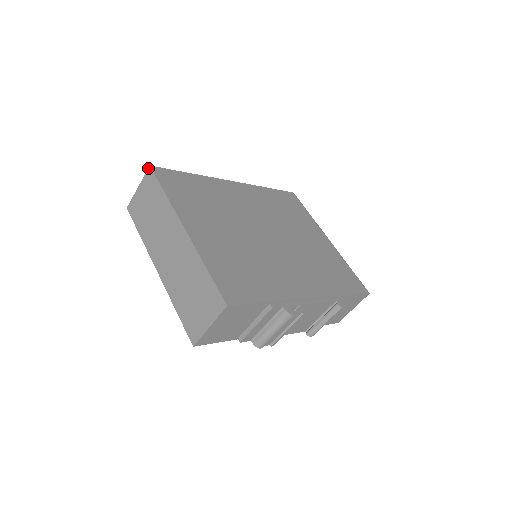
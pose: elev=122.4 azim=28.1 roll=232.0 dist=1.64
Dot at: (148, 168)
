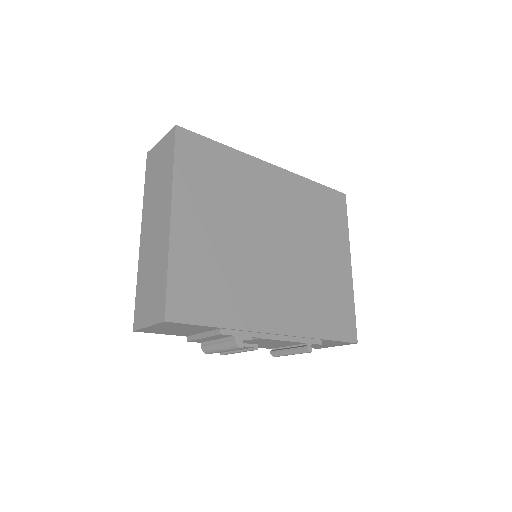
Dot at: (174, 126)
